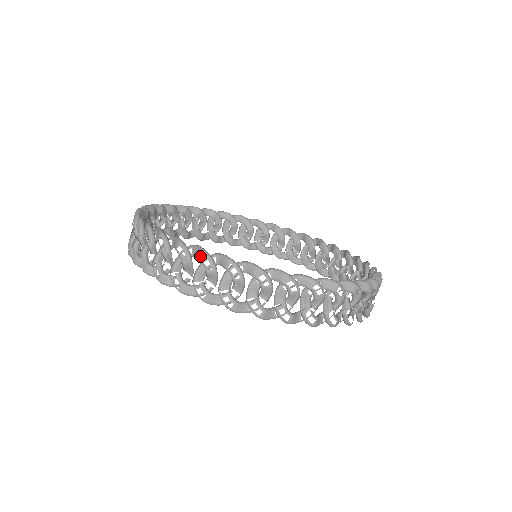
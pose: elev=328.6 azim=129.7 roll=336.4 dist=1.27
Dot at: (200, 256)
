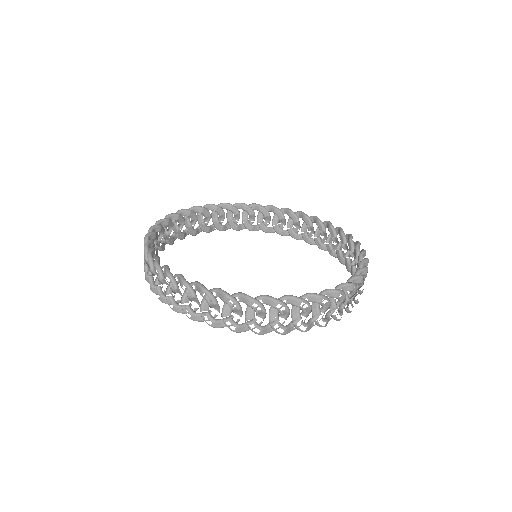
Dot at: occluded
